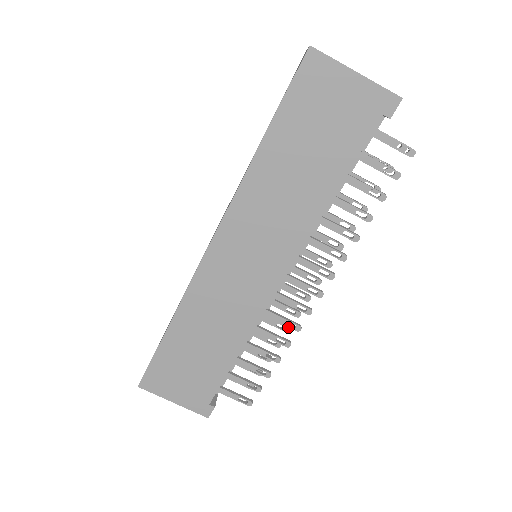
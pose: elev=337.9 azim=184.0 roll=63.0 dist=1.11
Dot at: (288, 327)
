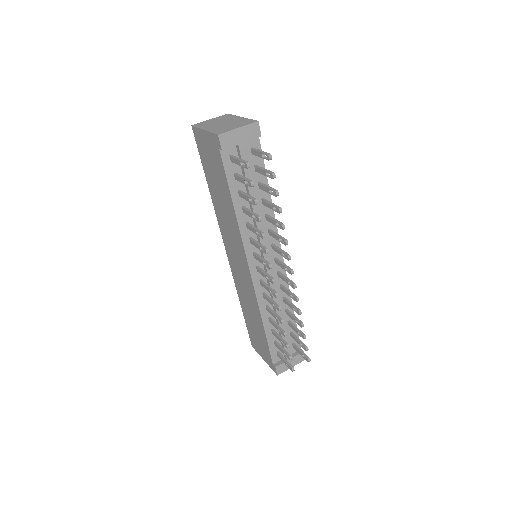
Dot at: (297, 310)
